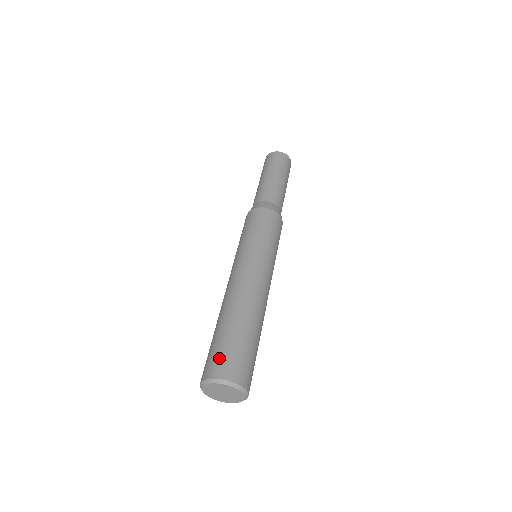
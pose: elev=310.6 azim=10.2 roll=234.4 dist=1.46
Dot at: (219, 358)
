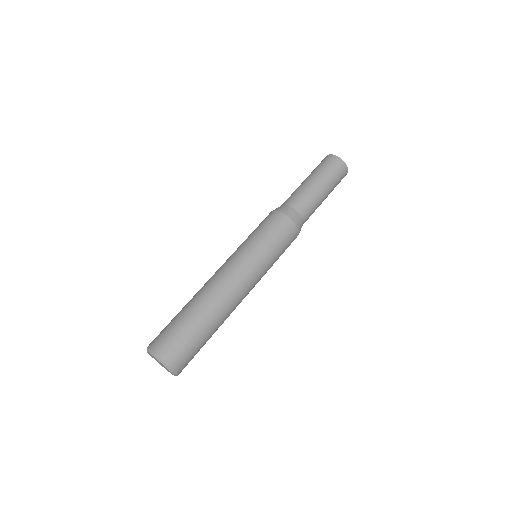
Dot at: (177, 346)
